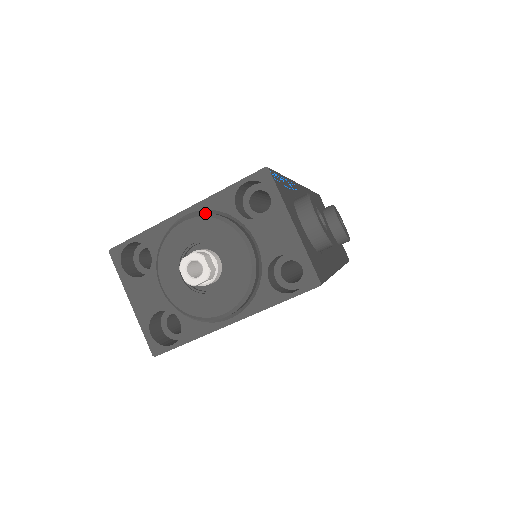
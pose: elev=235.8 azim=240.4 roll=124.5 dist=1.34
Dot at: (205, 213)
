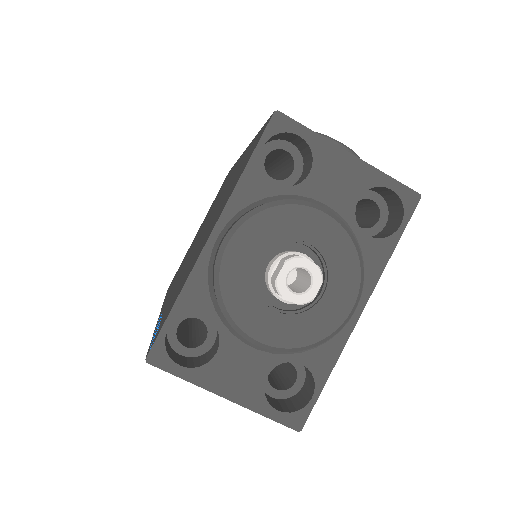
Dot at: (246, 214)
